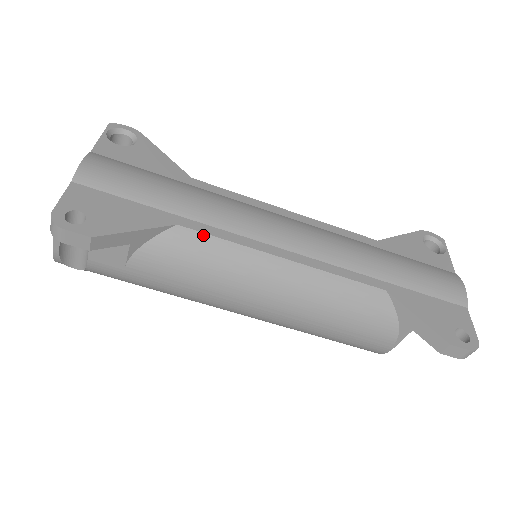
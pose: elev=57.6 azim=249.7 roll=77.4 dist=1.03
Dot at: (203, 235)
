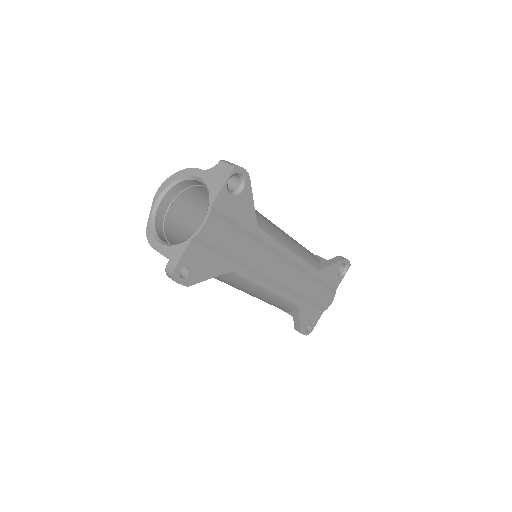
Dot at: (240, 277)
